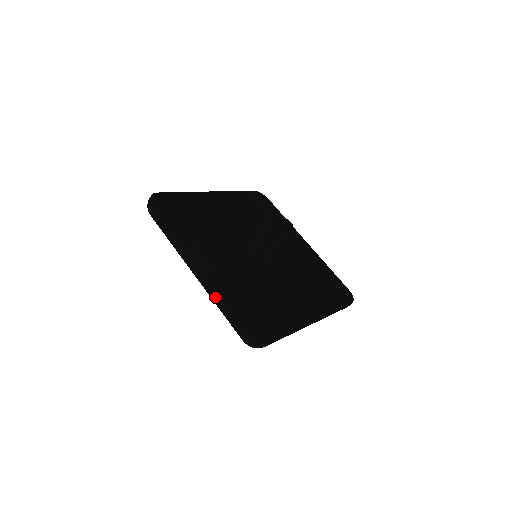
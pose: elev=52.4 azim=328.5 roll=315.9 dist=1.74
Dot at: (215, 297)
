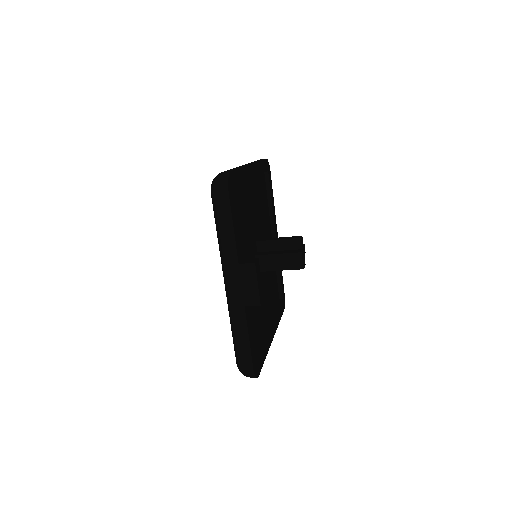
Dot at: (239, 323)
